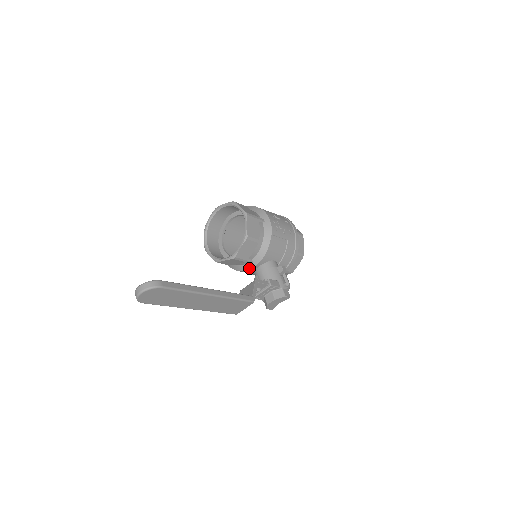
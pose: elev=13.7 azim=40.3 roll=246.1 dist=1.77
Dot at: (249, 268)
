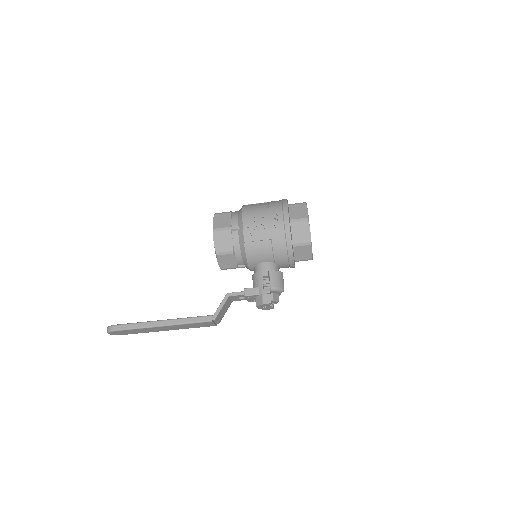
Dot at: occluded
